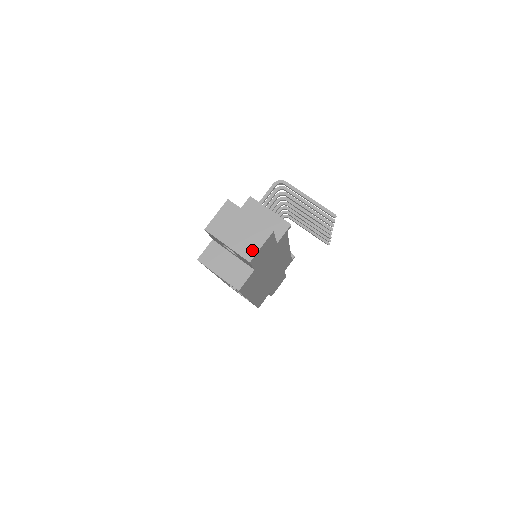
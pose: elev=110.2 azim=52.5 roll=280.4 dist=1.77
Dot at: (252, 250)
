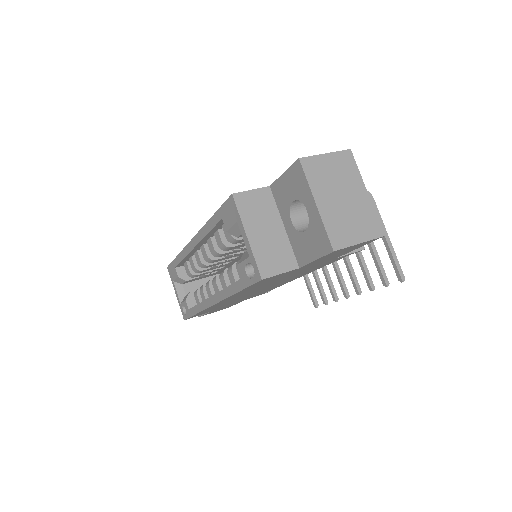
Dot at: (346, 237)
